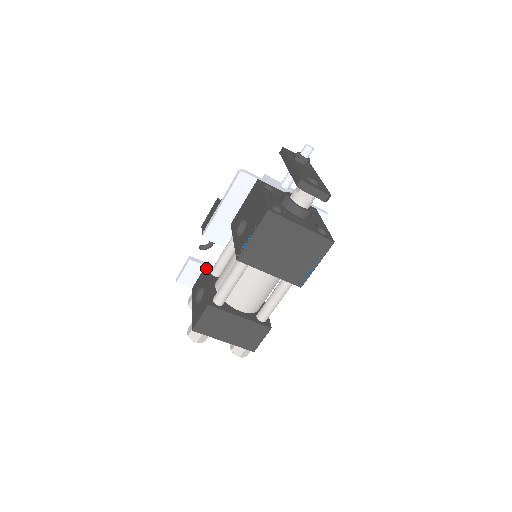
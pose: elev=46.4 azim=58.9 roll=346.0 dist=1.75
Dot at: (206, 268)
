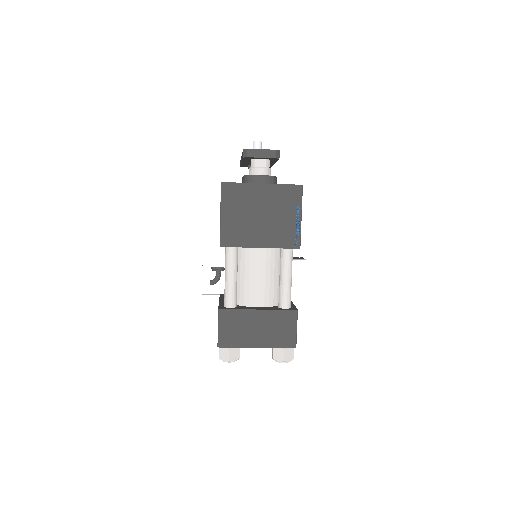
Dot at: occluded
